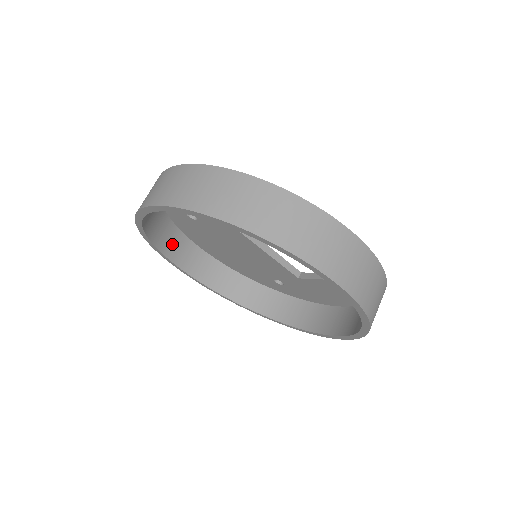
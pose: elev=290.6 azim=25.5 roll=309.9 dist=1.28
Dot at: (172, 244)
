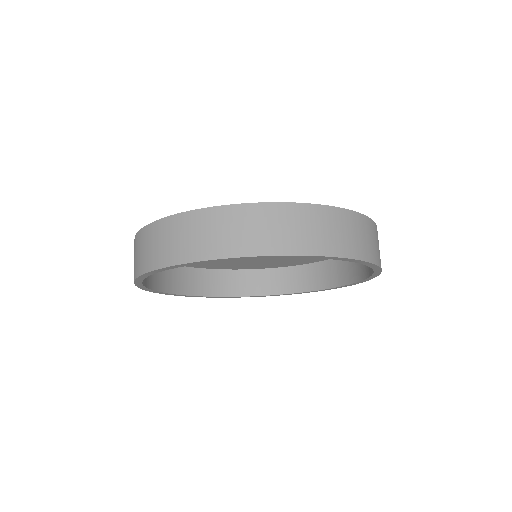
Dot at: (211, 284)
